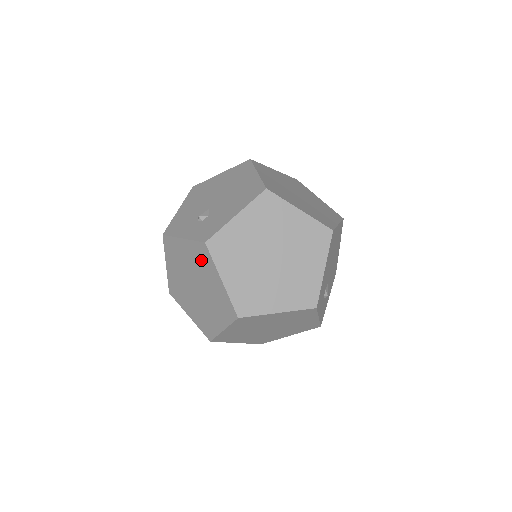
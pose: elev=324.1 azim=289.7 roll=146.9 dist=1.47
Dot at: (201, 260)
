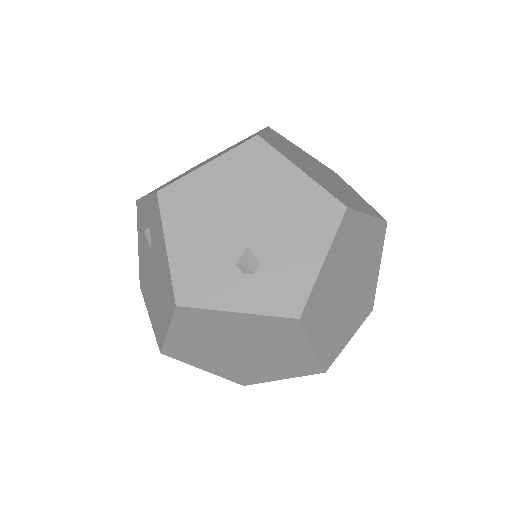
Dot at: (275, 332)
